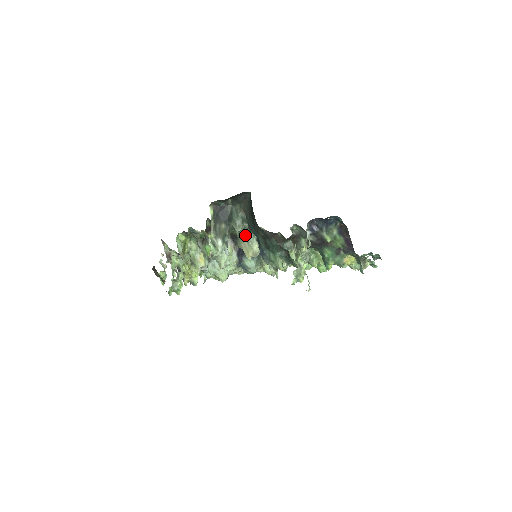
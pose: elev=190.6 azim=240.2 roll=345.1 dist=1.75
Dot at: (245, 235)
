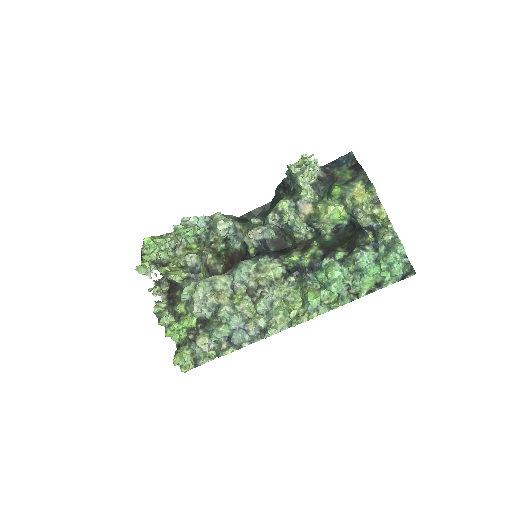
Dot at: occluded
